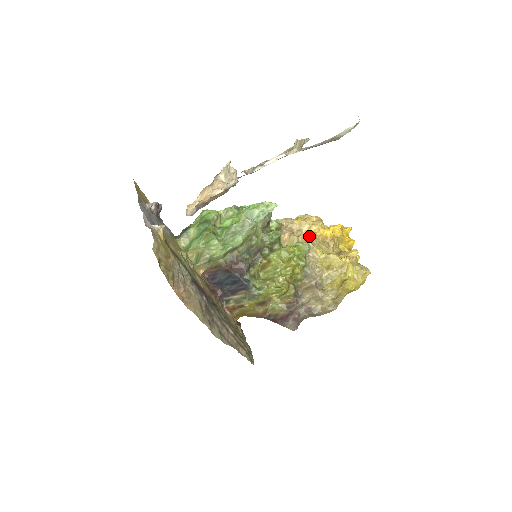
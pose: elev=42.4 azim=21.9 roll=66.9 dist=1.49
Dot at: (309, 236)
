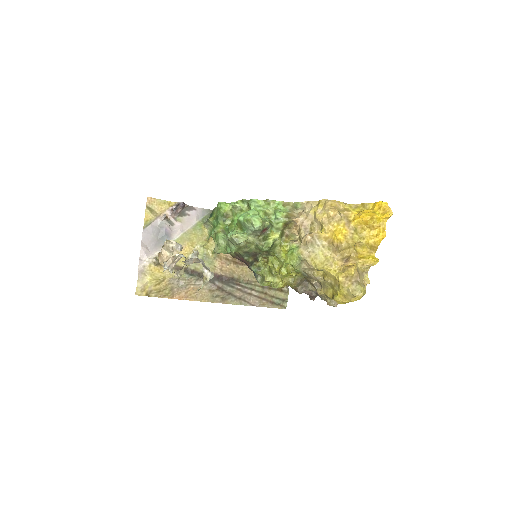
Dot at: (309, 243)
